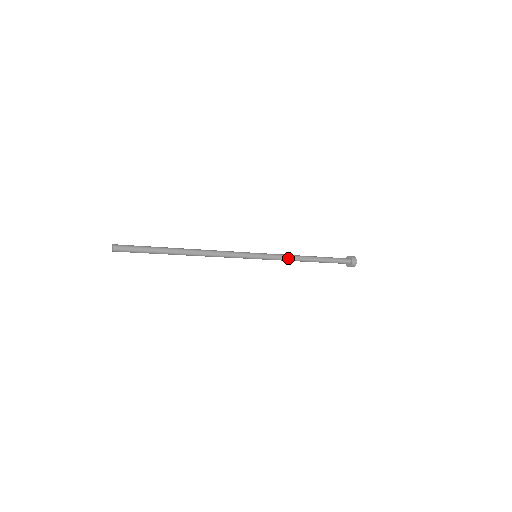
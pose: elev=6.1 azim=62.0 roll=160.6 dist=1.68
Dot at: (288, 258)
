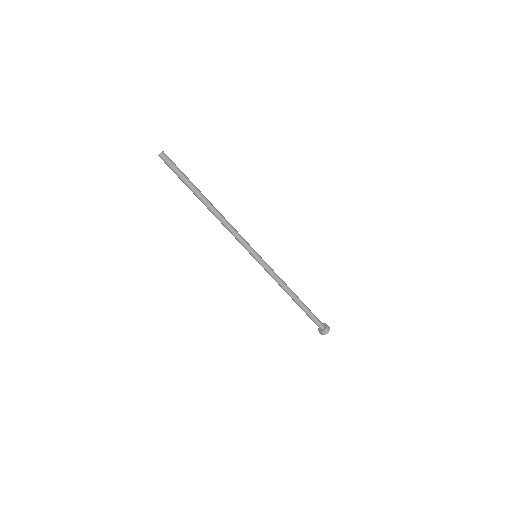
Dot at: (280, 278)
